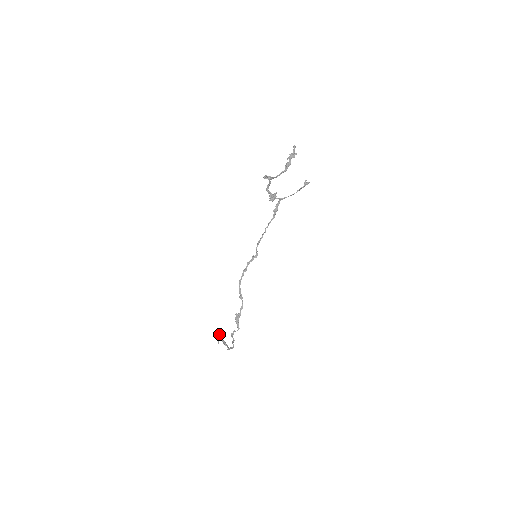
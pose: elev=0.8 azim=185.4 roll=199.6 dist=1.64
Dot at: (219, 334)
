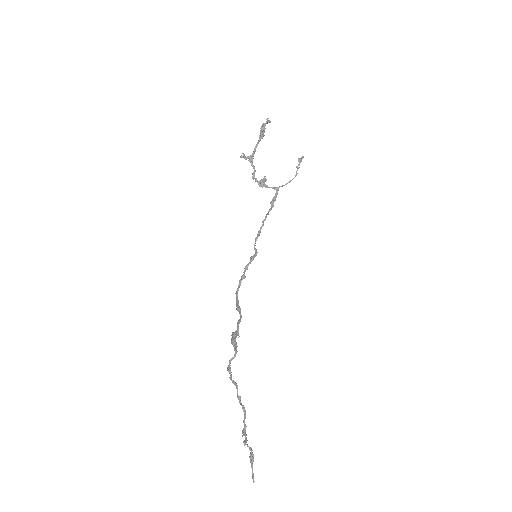
Dot at: occluded
